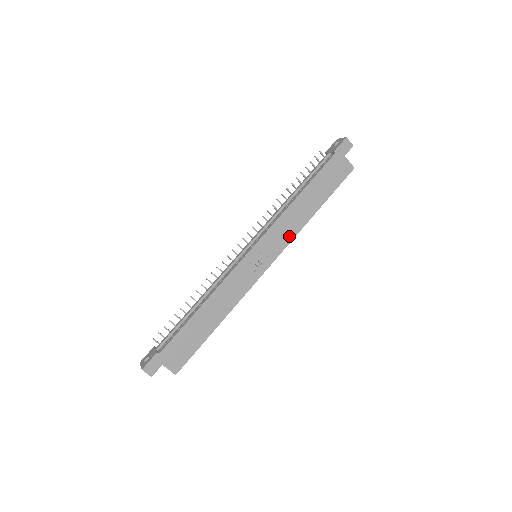
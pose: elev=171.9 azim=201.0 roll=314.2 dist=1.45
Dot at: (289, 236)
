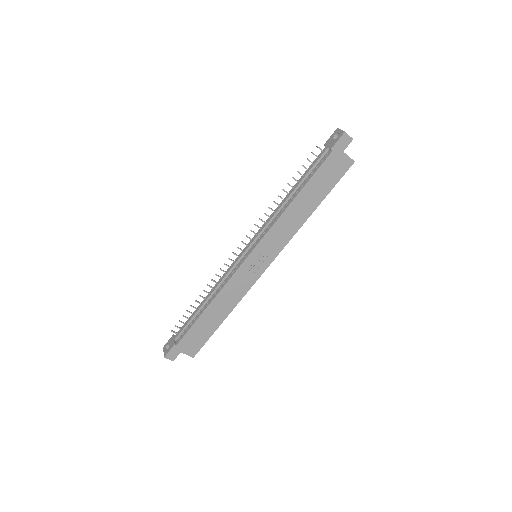
Dot at: (286, 237)
